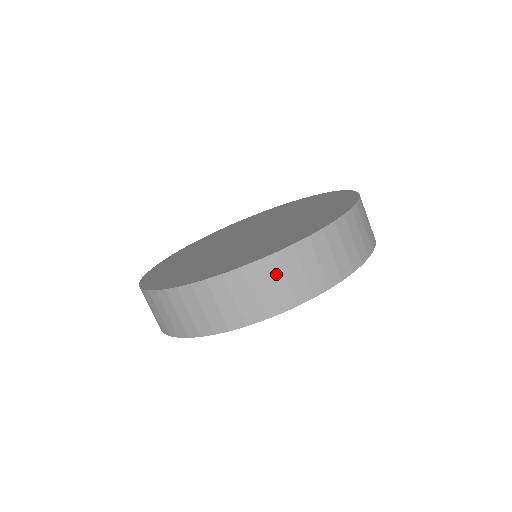
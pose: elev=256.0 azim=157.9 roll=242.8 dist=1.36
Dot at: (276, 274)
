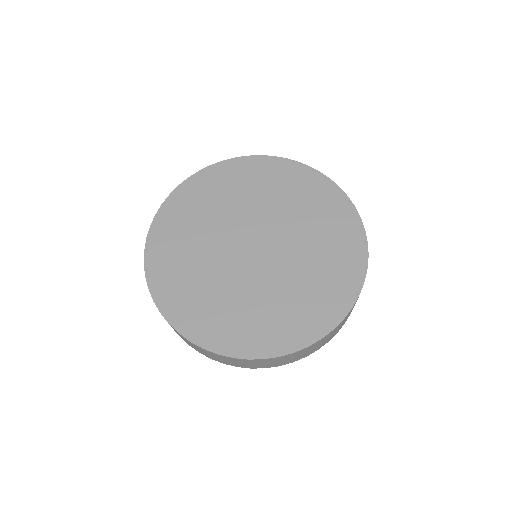
Dot at: (288, 358)
